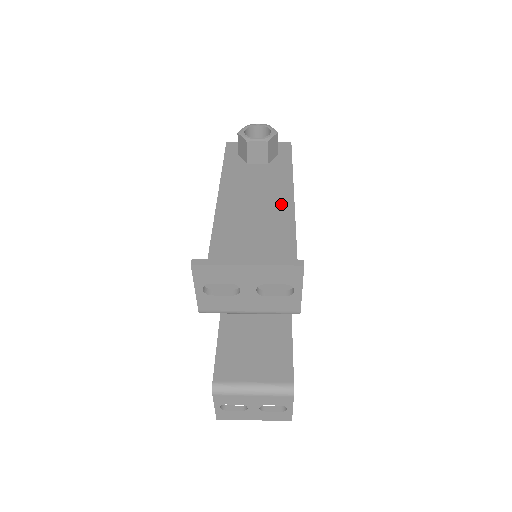
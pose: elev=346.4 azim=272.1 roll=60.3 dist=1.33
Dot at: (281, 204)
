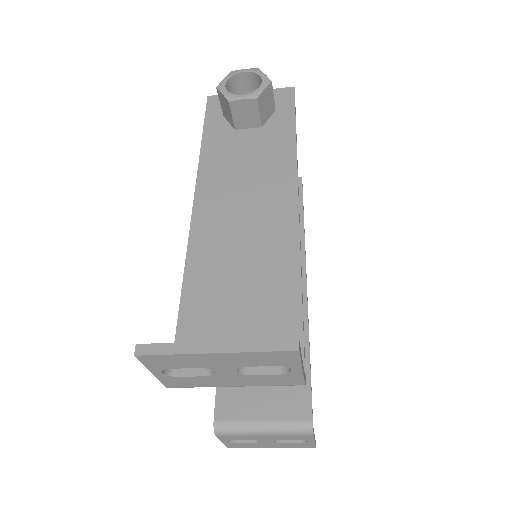
Dot at: (280, 194)
